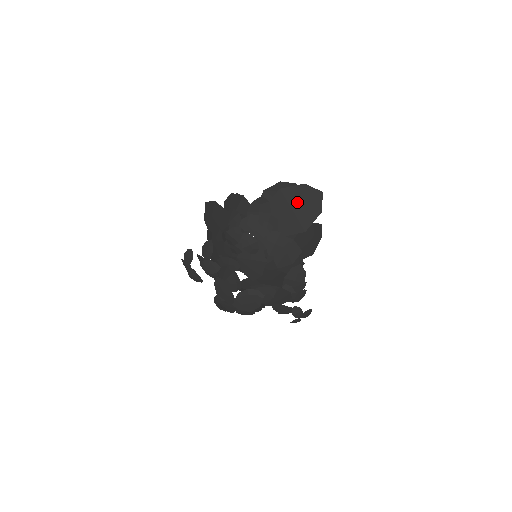
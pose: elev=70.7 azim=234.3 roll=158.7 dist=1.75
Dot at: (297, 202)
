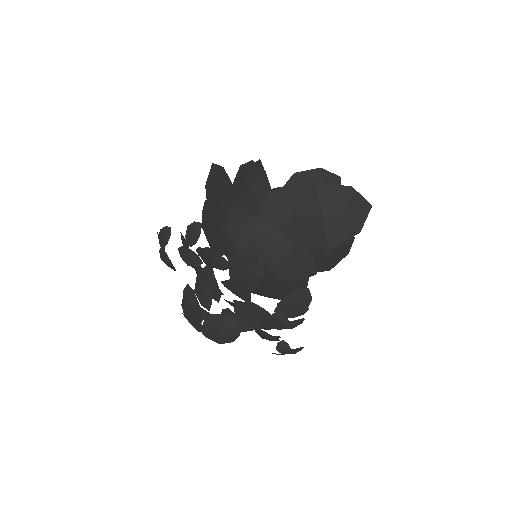
Dot at: (332, 208)
